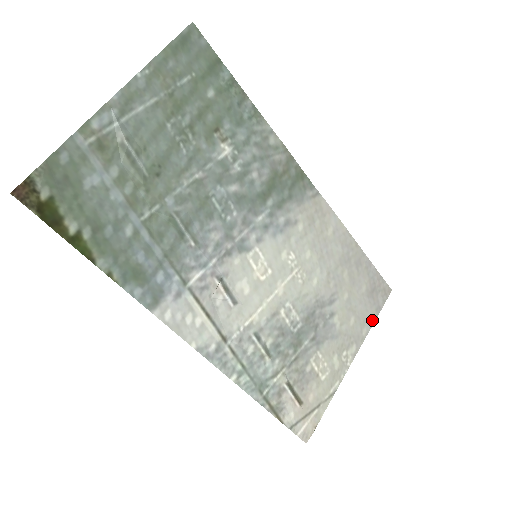
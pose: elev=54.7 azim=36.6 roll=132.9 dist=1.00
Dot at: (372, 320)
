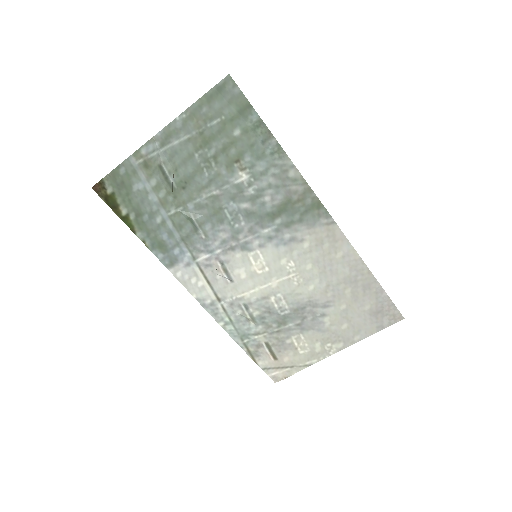
Dot at: (369, 333)
